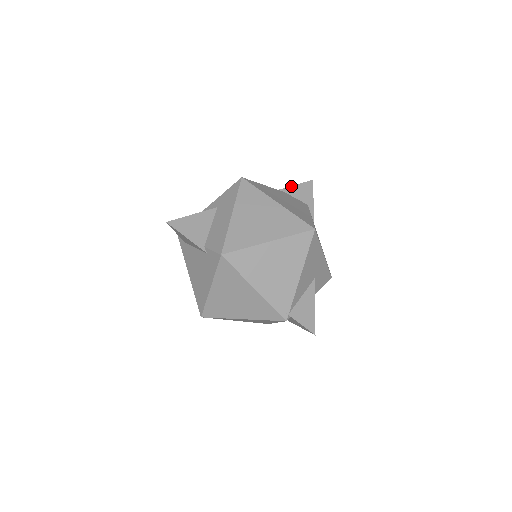
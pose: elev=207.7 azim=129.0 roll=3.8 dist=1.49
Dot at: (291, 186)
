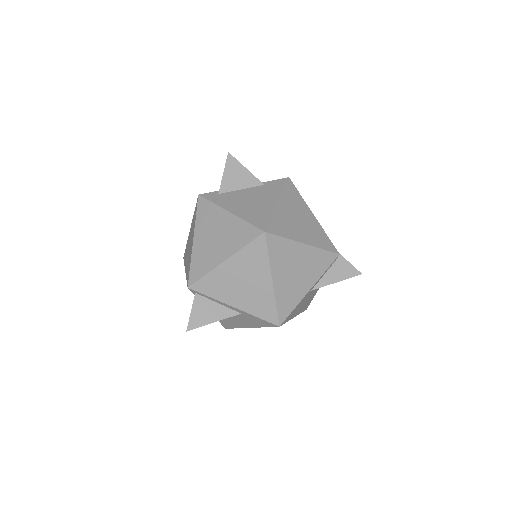
Dot at: occluded
